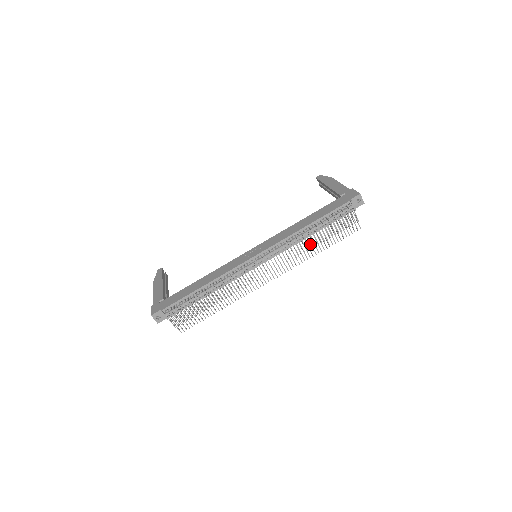
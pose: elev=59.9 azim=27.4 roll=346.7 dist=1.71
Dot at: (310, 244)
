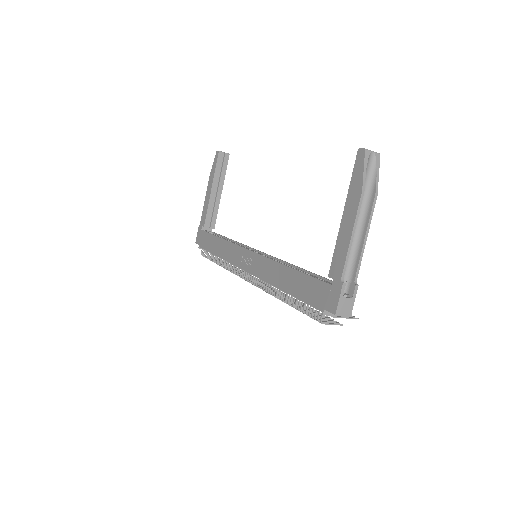
Dot at: occluded
